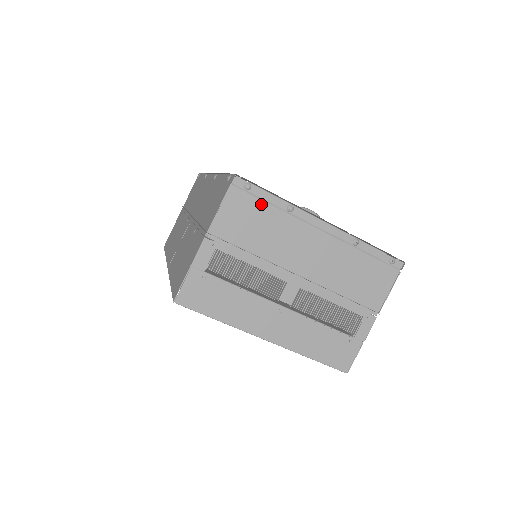
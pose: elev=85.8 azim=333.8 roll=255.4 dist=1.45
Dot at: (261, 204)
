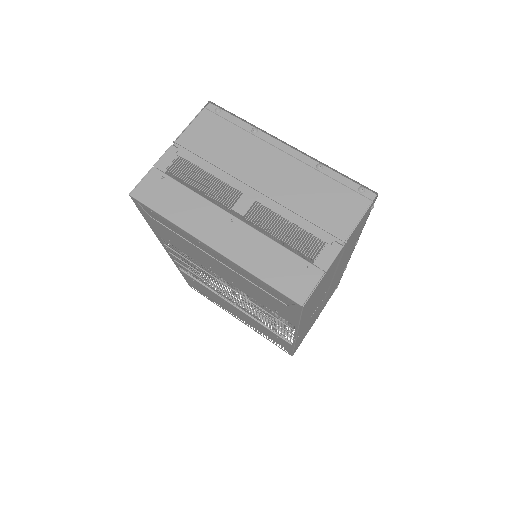
Dot at: (228, 125)
